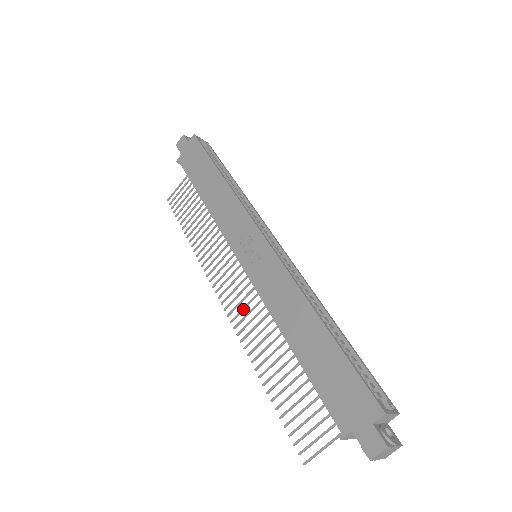
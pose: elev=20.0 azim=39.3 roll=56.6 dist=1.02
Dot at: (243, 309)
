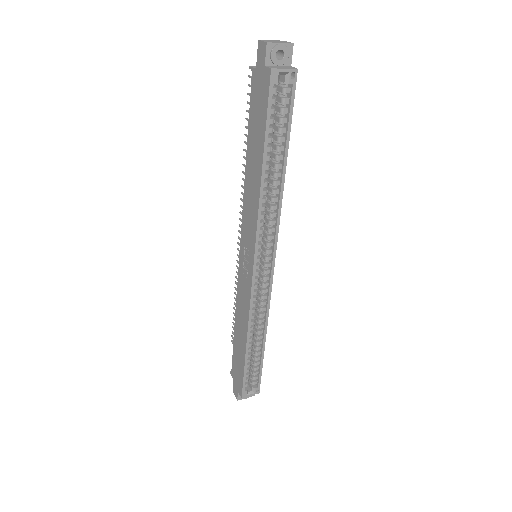
Dot at: occluded
